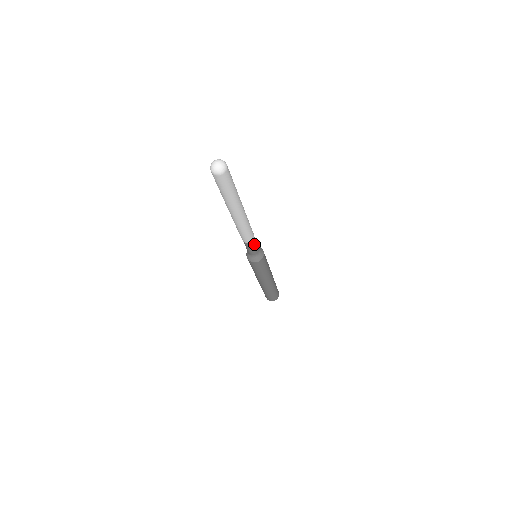
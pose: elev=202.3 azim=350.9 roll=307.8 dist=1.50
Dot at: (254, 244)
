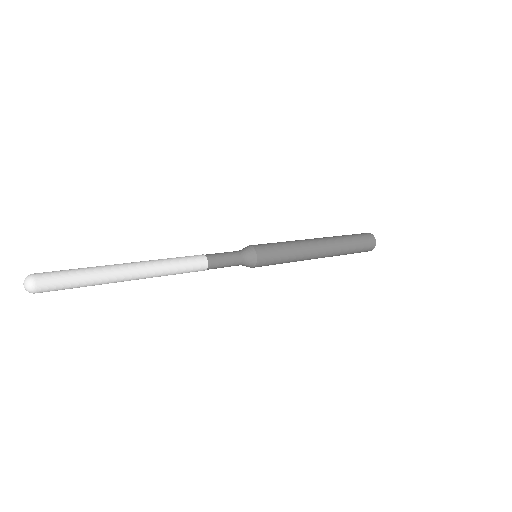
Dot at: (219, 262)
